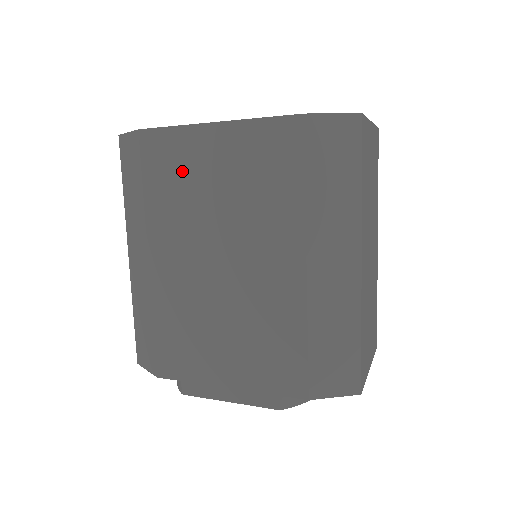
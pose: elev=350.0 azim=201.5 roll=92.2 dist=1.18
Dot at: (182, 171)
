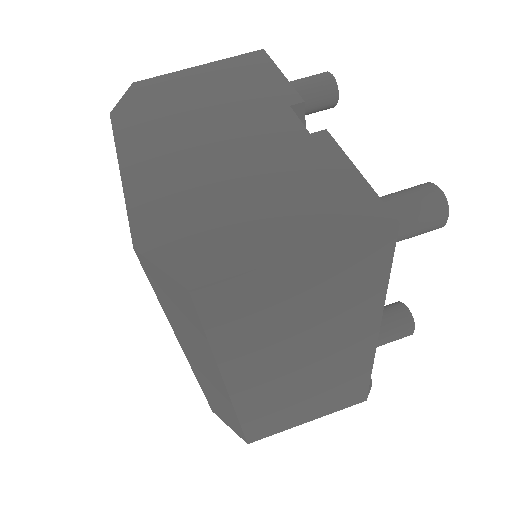
Dot at: occluded
